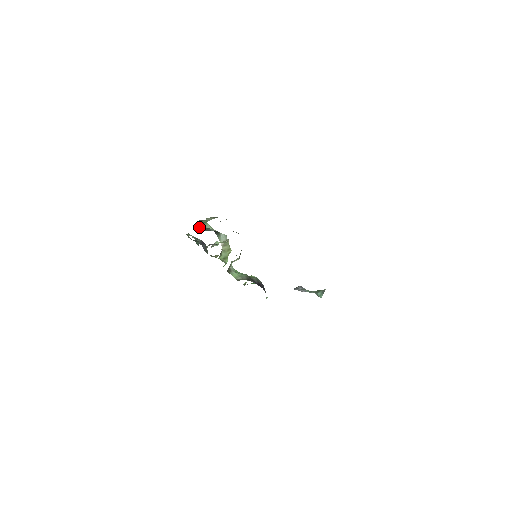
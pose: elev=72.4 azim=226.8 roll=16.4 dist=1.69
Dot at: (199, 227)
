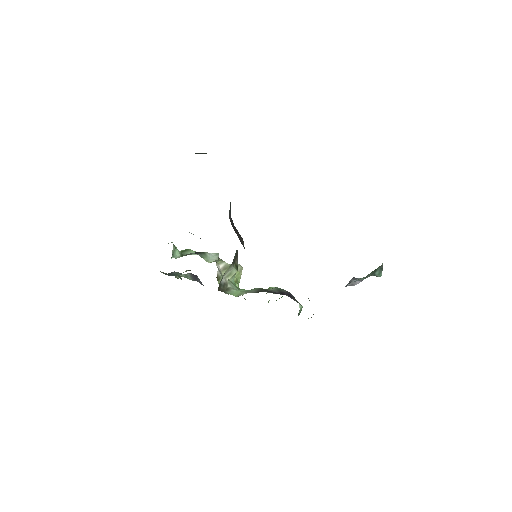
Dot at: (174, 256)
